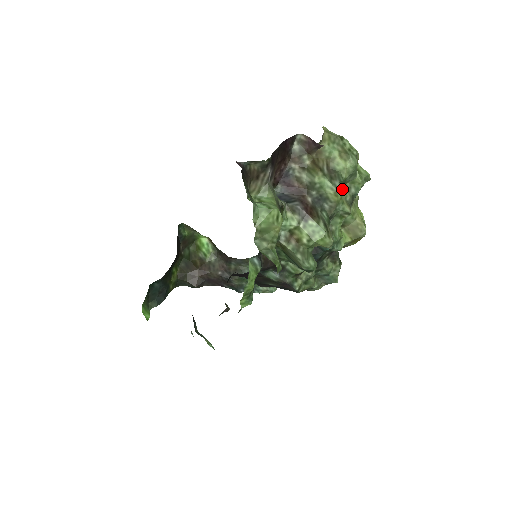
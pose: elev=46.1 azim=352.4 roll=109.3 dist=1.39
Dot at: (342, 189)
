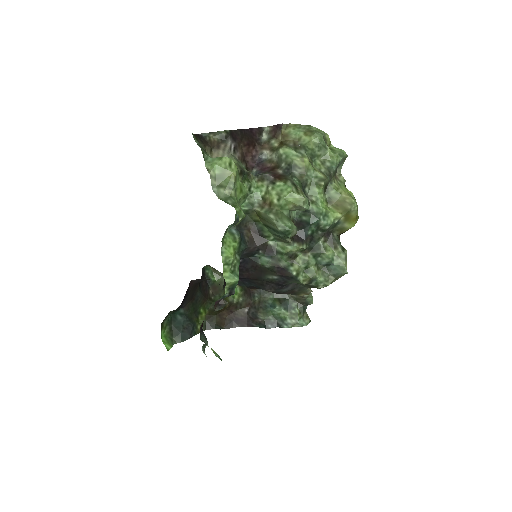
Dot at: (315, 163)
